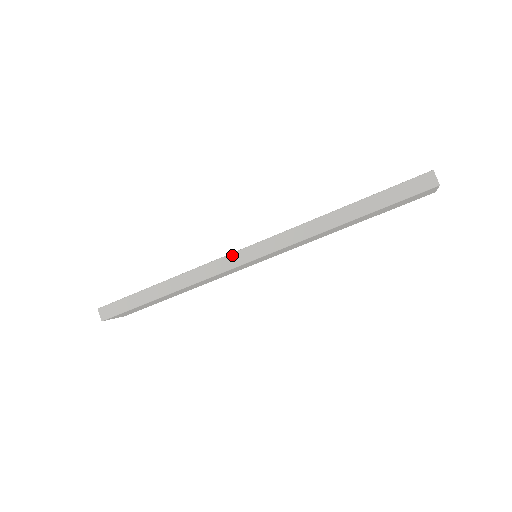
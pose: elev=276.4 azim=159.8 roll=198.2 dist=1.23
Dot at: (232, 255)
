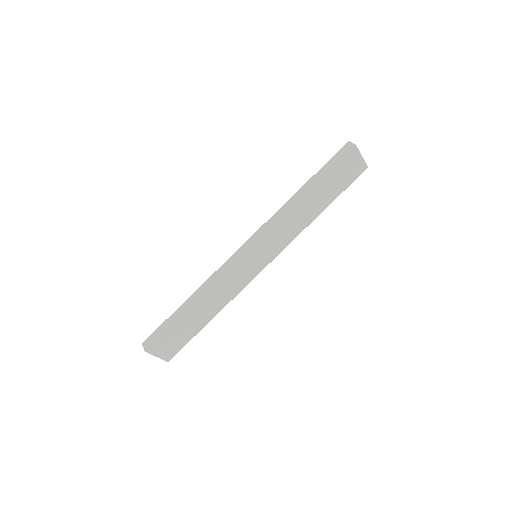
Dot at: (235, 253)
